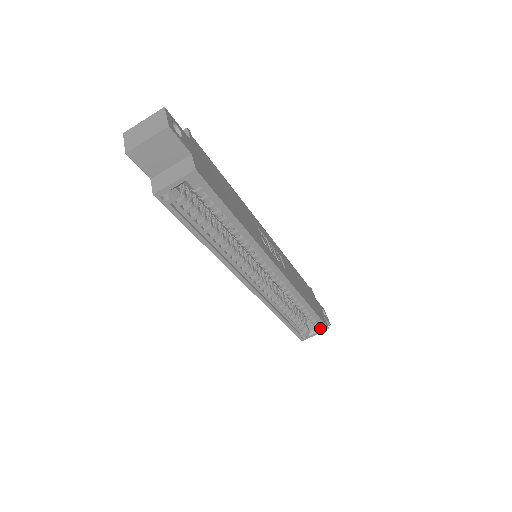
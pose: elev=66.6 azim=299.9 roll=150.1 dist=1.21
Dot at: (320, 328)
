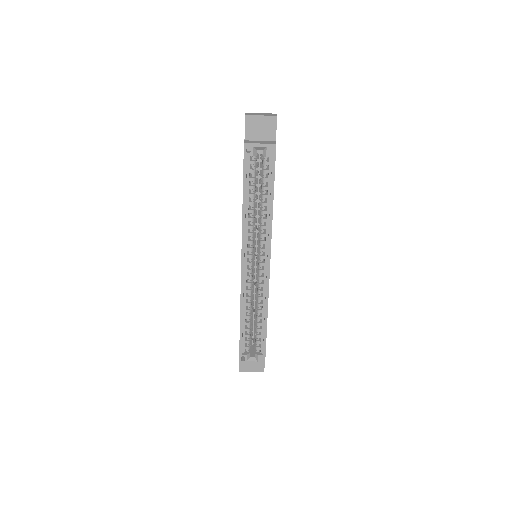
Dot at: (260, 358)
